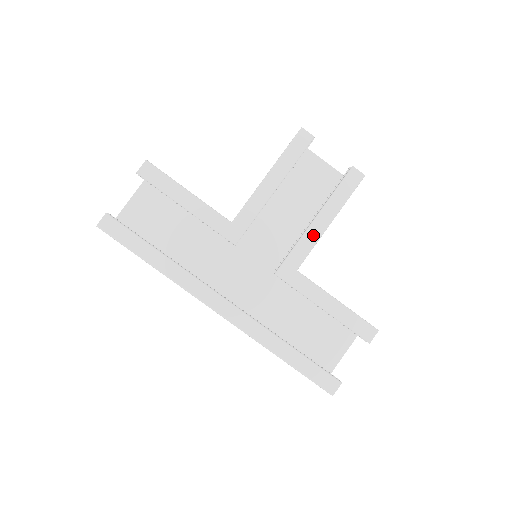
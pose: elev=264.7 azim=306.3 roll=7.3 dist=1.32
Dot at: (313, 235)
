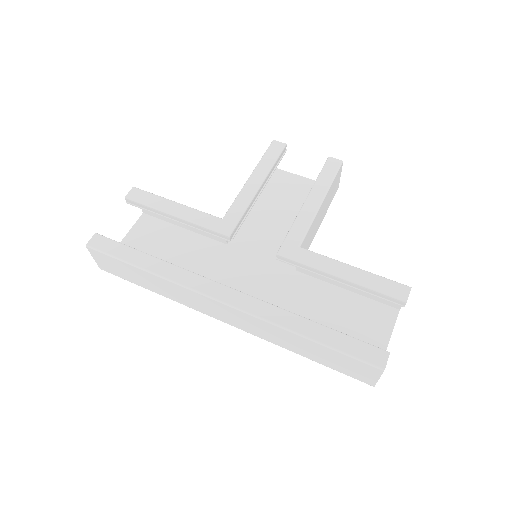
Dot at: (307, 214)
